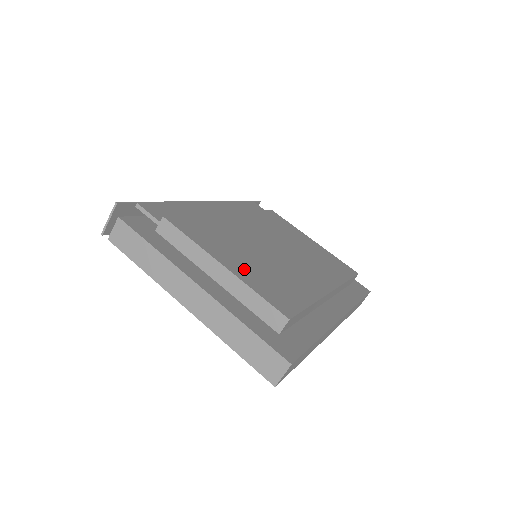
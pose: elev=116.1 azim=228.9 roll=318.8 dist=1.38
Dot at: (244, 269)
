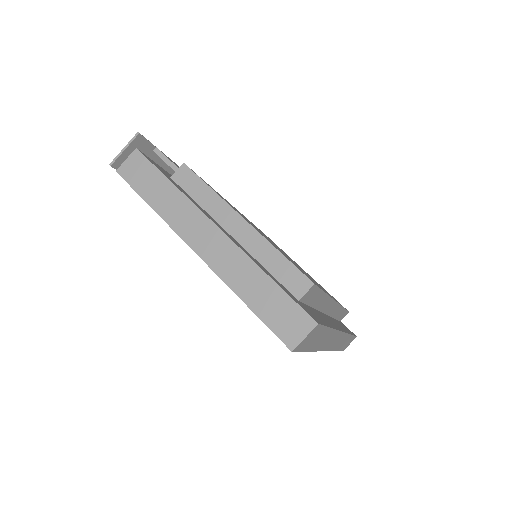
Dot at: occluded
